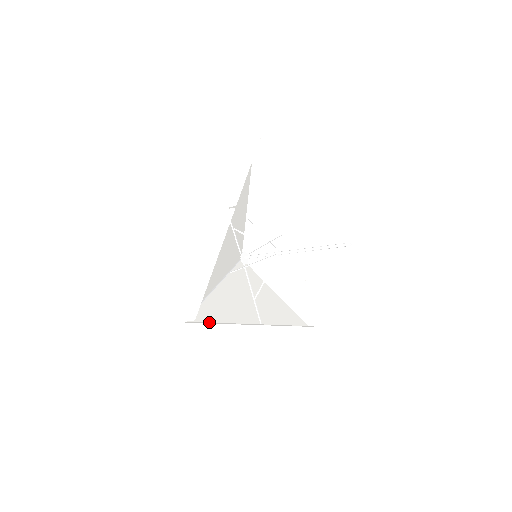
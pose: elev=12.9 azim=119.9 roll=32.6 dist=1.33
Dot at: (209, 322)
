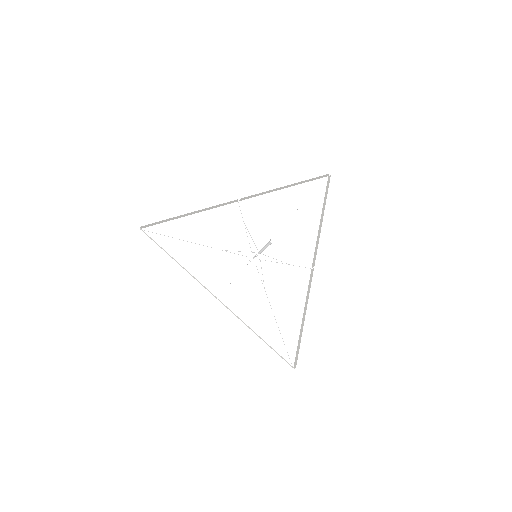
Dot at: occluded
